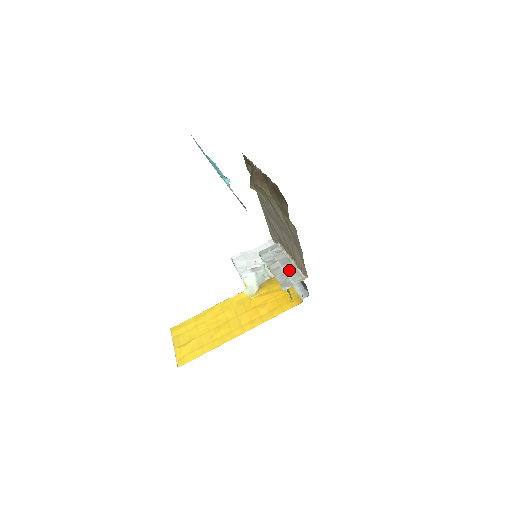
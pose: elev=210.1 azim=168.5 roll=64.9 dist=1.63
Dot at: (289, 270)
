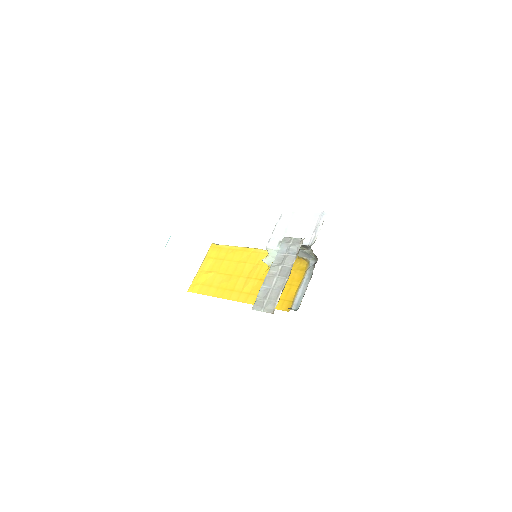
Dot at: (275, 288)
